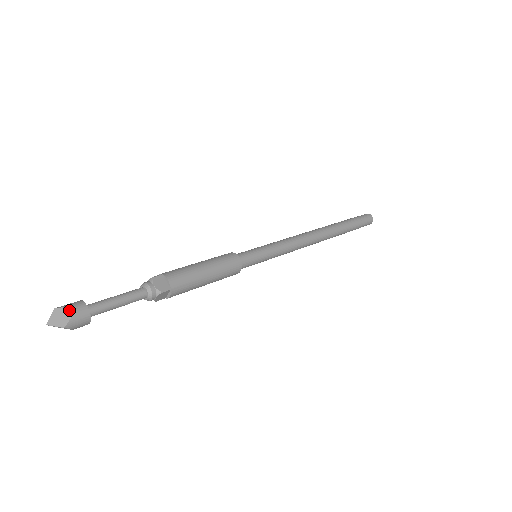
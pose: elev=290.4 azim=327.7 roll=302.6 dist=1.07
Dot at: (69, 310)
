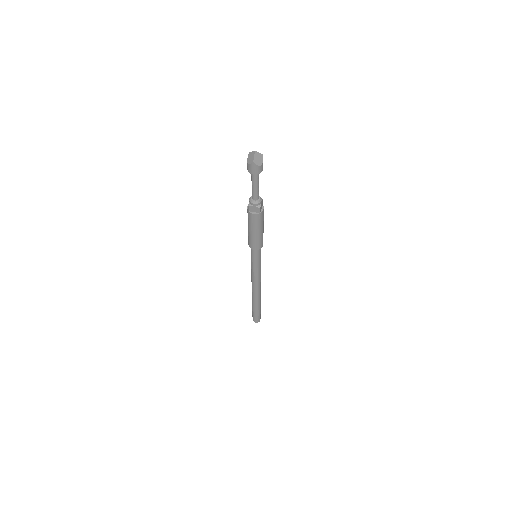
Dot at: occluded
